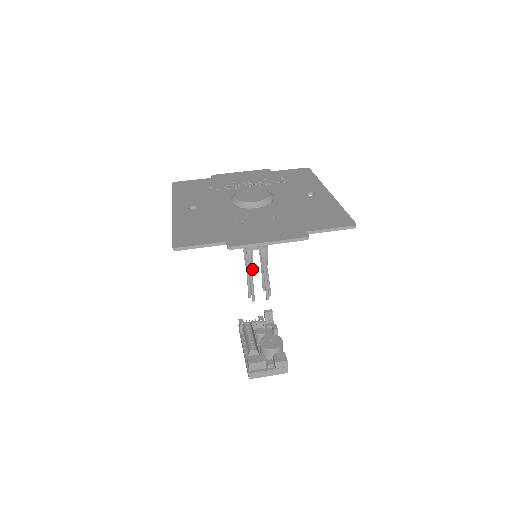
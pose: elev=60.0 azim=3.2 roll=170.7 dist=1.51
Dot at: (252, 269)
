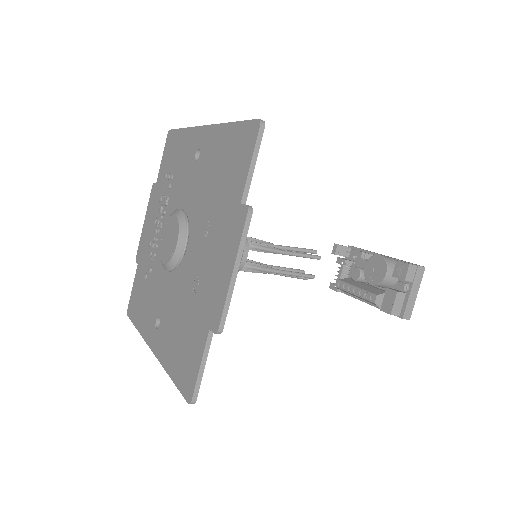
Dot at: (271, 269)
